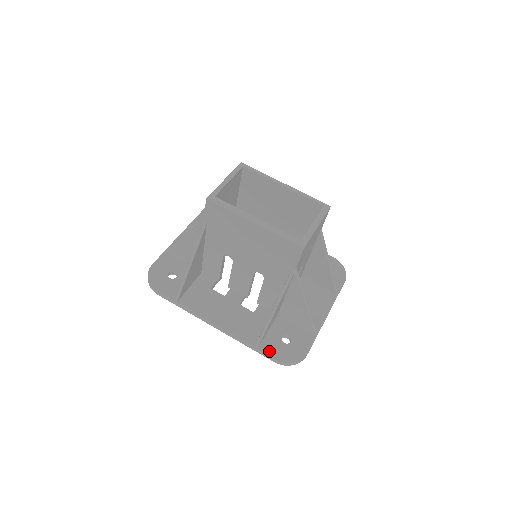
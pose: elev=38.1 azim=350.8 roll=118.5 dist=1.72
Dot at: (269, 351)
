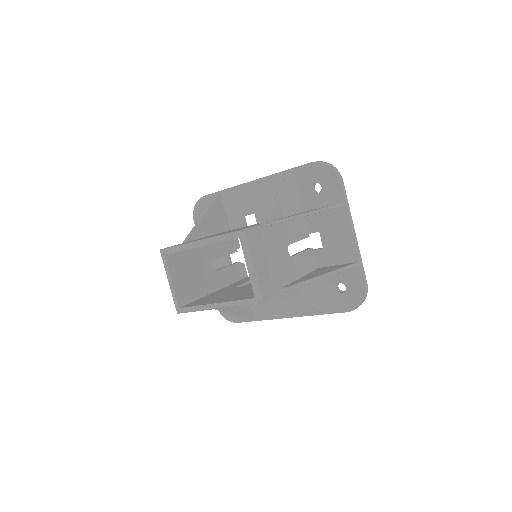
Dot at: (337, 309)
